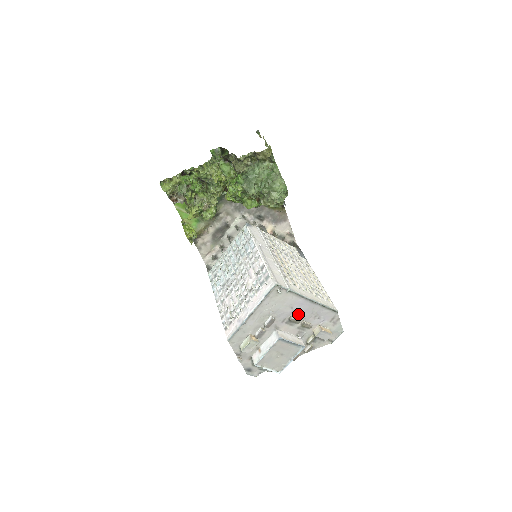
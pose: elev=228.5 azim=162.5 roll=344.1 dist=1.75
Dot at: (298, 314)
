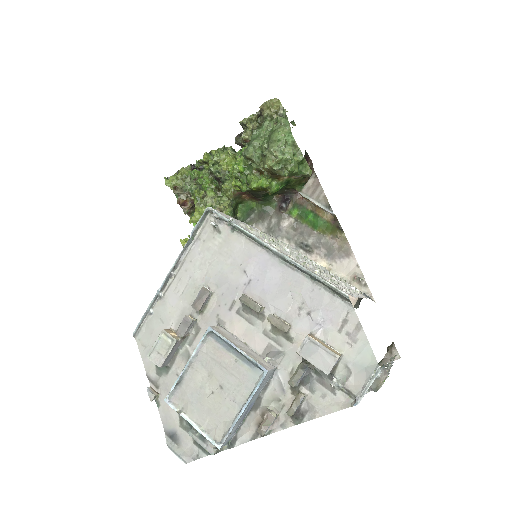
Dot at: (260, 292)
